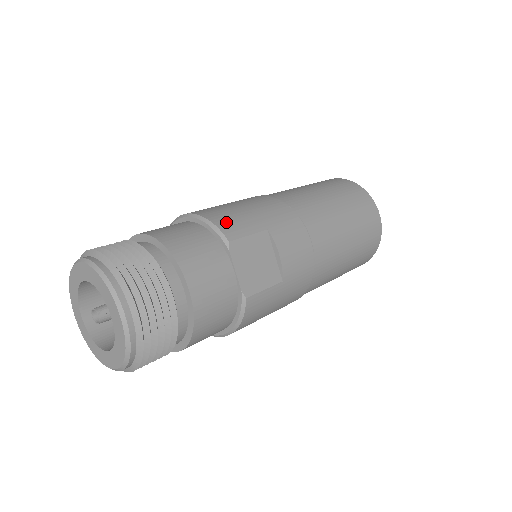
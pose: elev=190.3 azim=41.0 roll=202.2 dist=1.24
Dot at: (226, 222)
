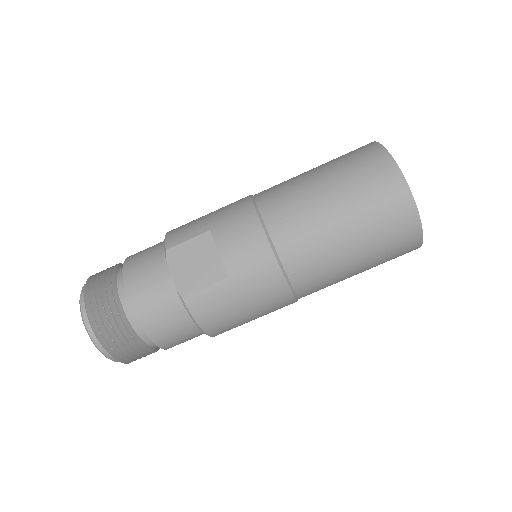
Dot at: (176, 233)
